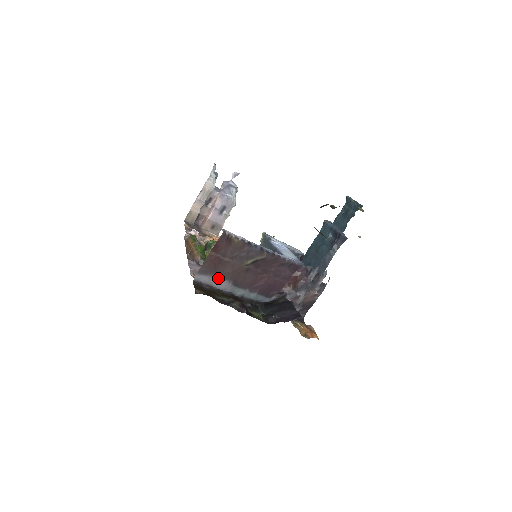
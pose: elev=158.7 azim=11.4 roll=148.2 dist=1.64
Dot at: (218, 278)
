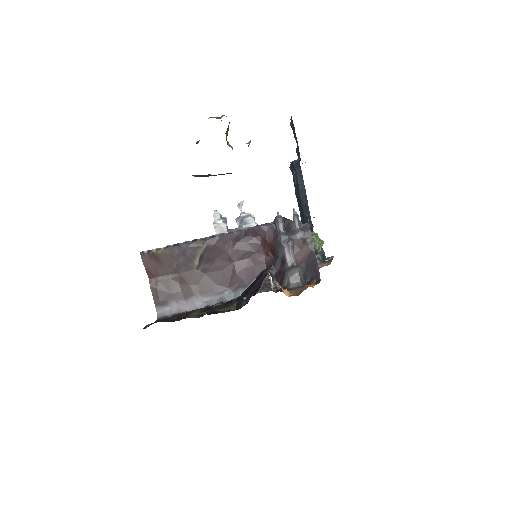
Dot at: (182, 300)
